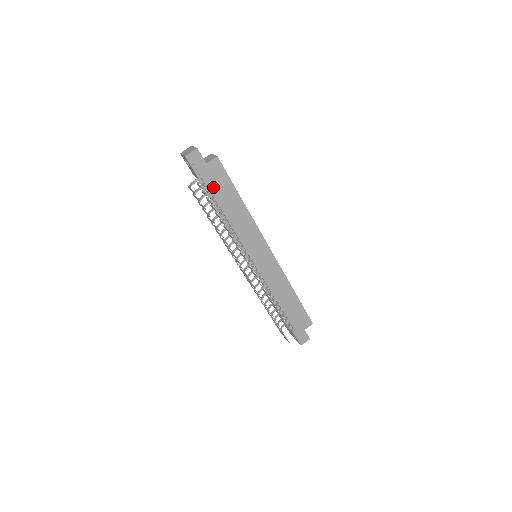
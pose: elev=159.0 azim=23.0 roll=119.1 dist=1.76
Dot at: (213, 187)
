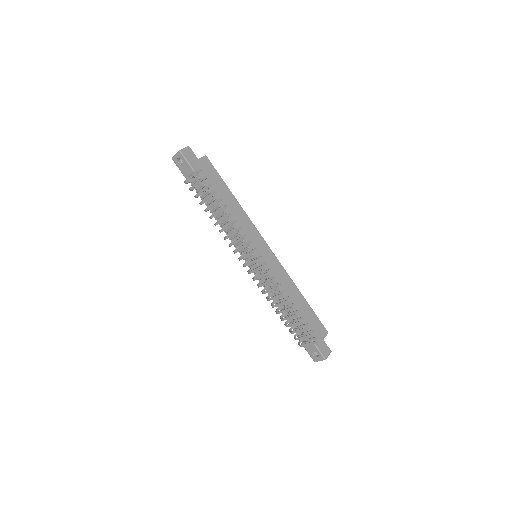
Dot at: (207, 180)
